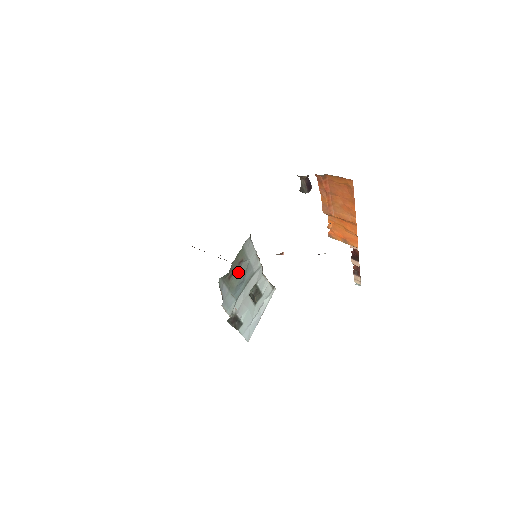
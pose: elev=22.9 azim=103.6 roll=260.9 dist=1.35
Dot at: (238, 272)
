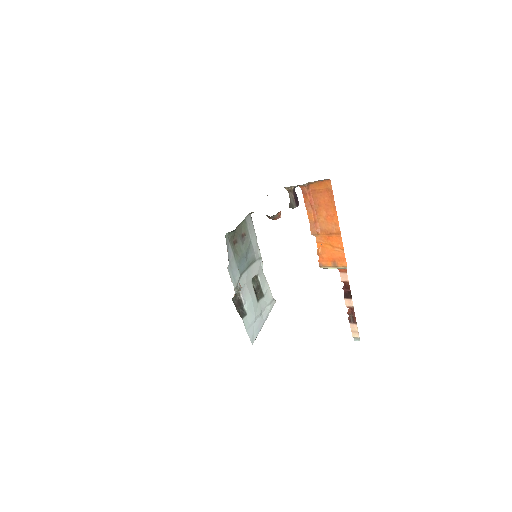
Dot at: (241, 244)
